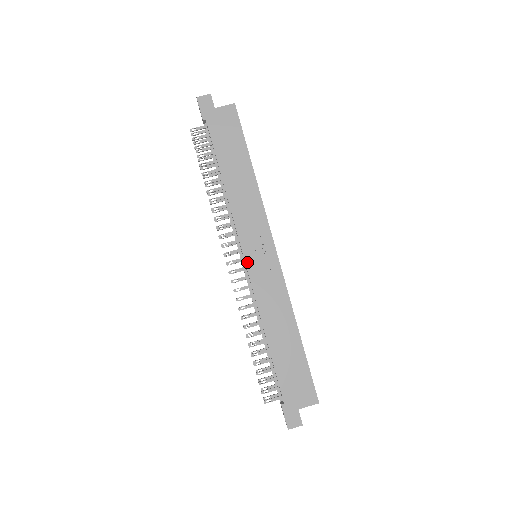
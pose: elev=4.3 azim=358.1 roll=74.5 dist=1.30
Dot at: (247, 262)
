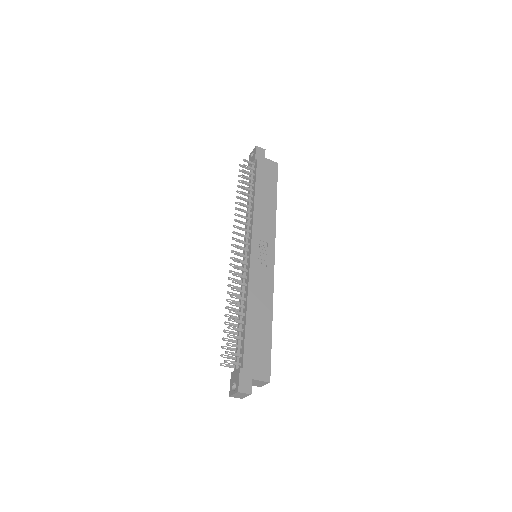
Dot at: (252, 252)
